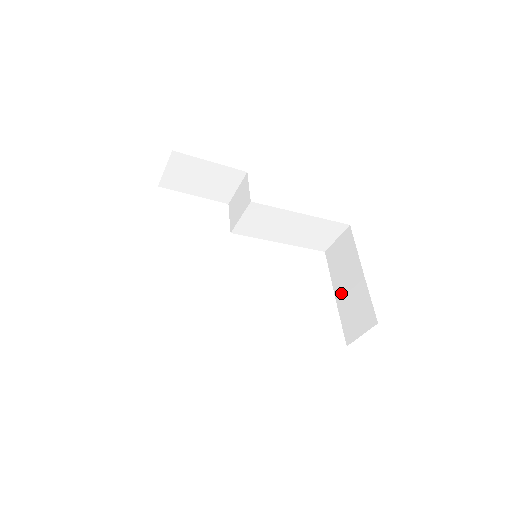
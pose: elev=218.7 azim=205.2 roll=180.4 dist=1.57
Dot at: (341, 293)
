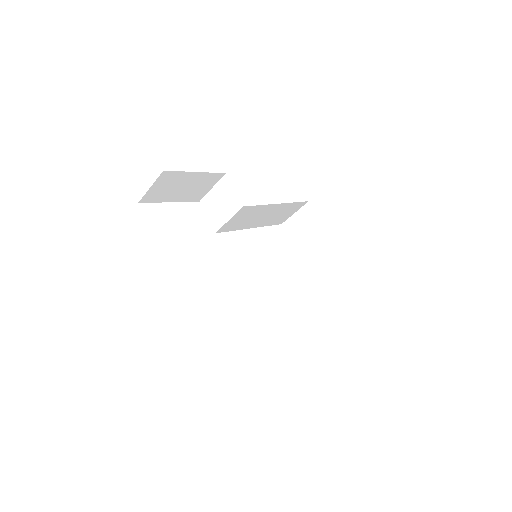
Dot at: (311, 262)
